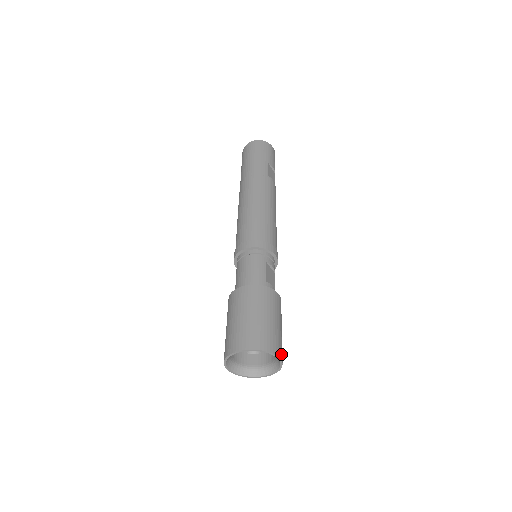
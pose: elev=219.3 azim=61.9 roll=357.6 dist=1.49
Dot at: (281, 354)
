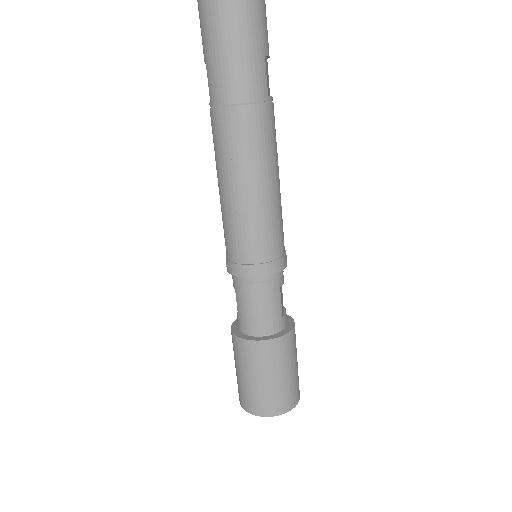
Dot at: occluded
